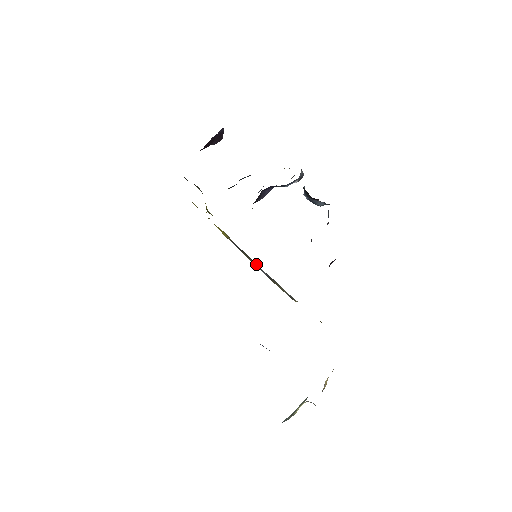
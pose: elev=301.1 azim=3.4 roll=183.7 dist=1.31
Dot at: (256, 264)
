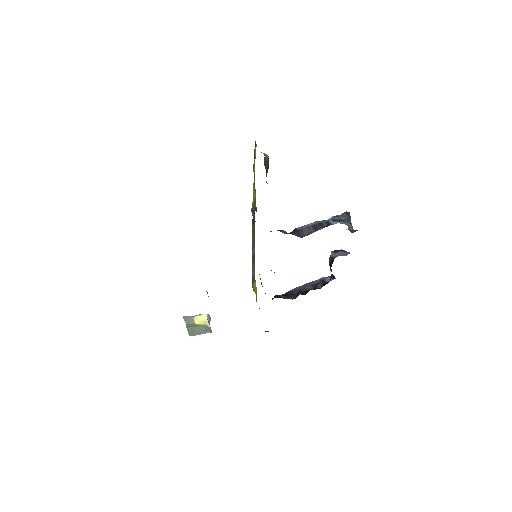
Dot at: (254, 240)
